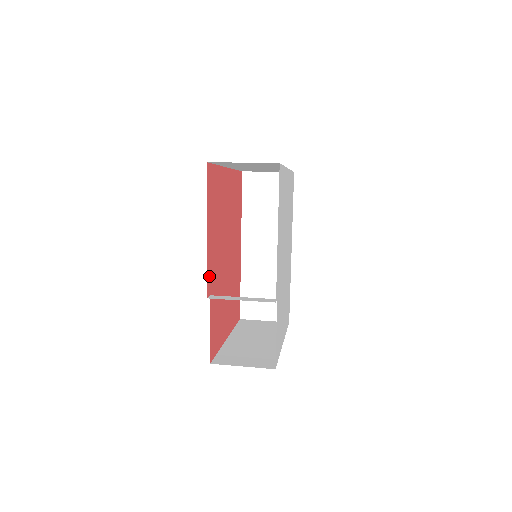
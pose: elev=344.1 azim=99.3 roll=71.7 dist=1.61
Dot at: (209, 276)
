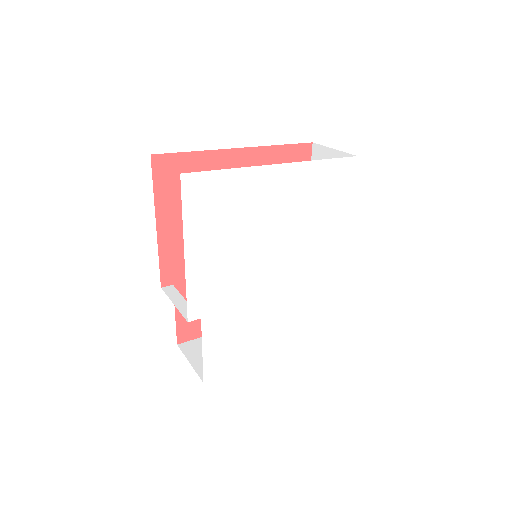
Dot at: (169, 267)
